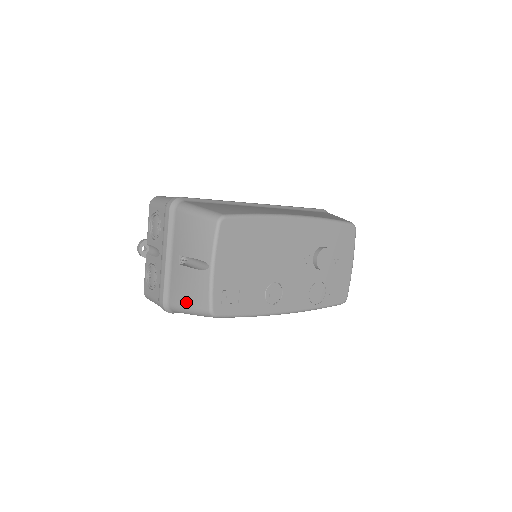
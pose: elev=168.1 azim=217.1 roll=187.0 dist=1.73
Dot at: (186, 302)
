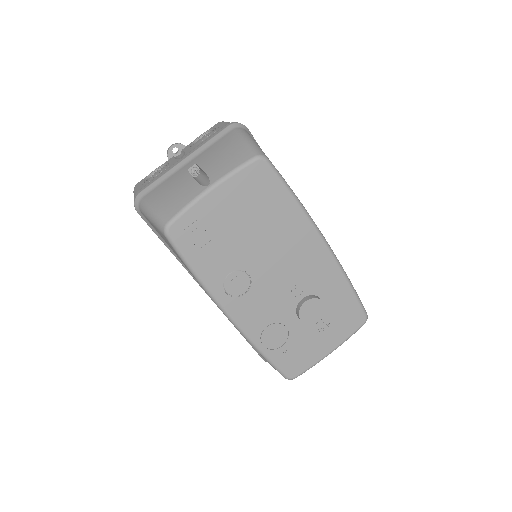
Dot at: (157, 203)
